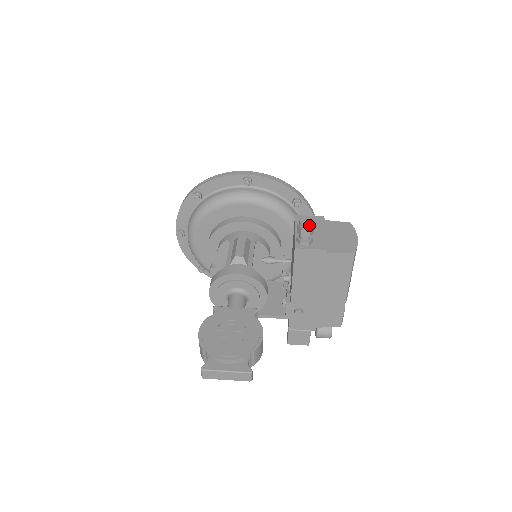
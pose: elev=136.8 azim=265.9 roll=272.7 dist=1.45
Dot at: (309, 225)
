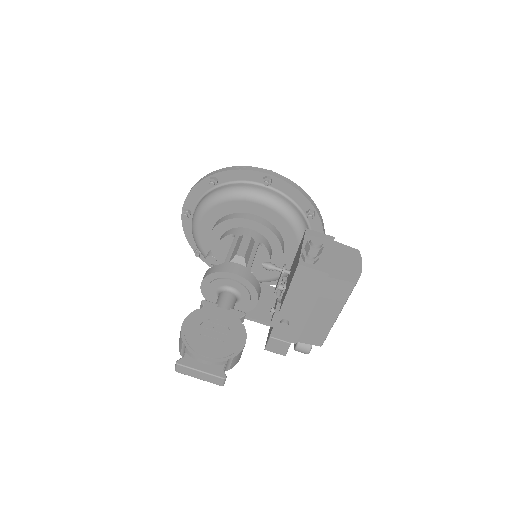
Dot at: (319, 246)
